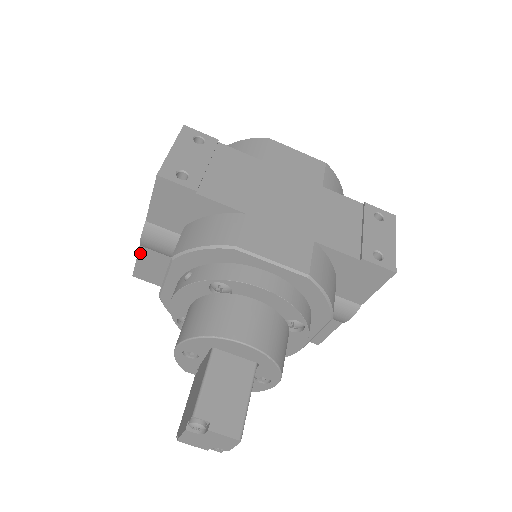
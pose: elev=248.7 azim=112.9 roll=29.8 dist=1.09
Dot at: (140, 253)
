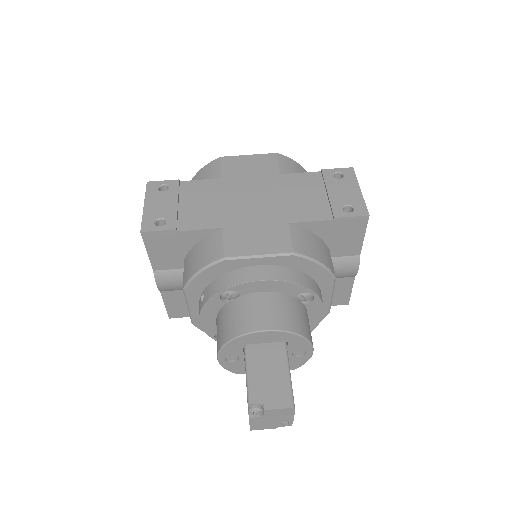
Dot at: (164, 297)
